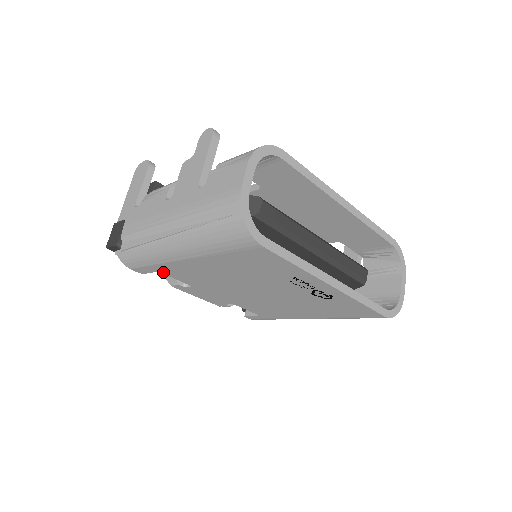
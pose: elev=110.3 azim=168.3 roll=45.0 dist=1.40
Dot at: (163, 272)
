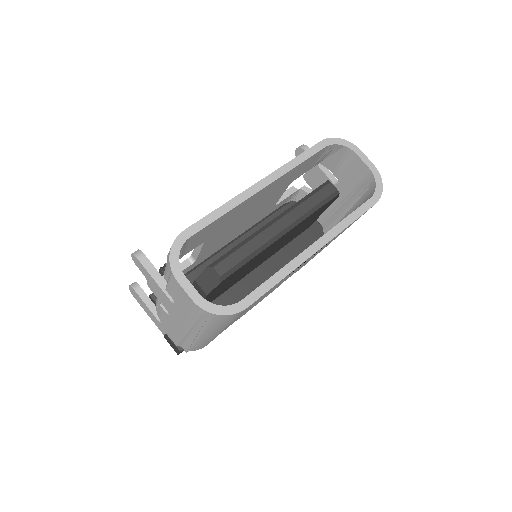
Dot at: occluded
